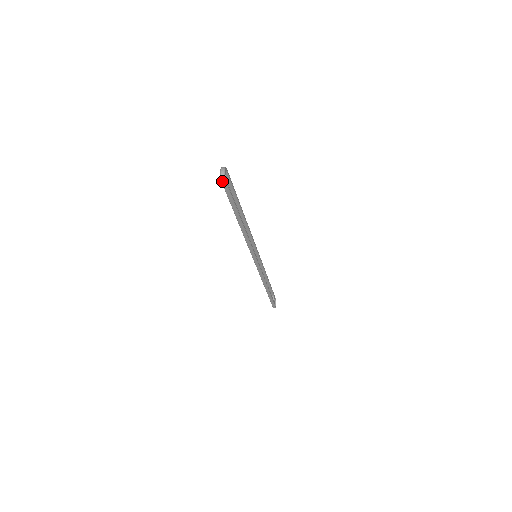
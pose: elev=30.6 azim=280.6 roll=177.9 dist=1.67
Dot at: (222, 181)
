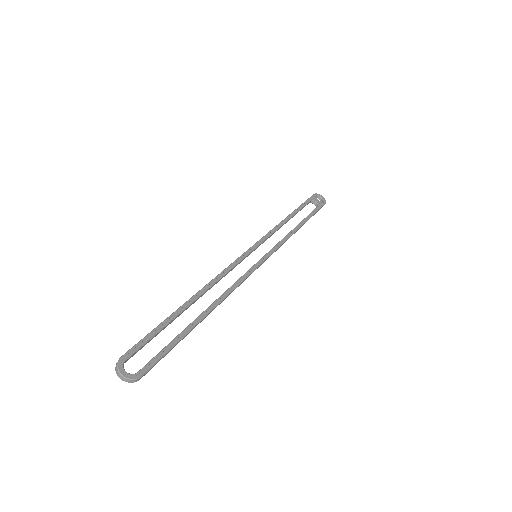
Dot at: (136, 381)
